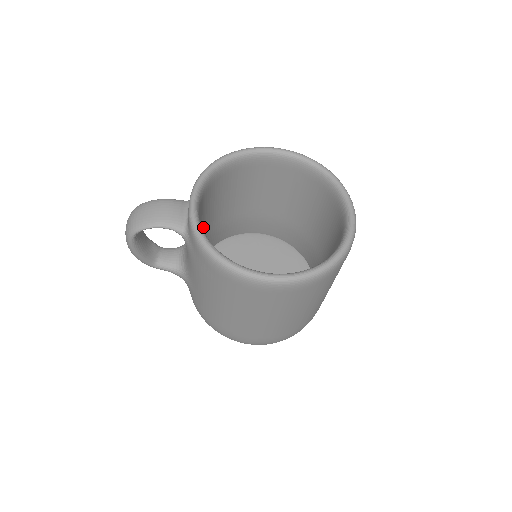
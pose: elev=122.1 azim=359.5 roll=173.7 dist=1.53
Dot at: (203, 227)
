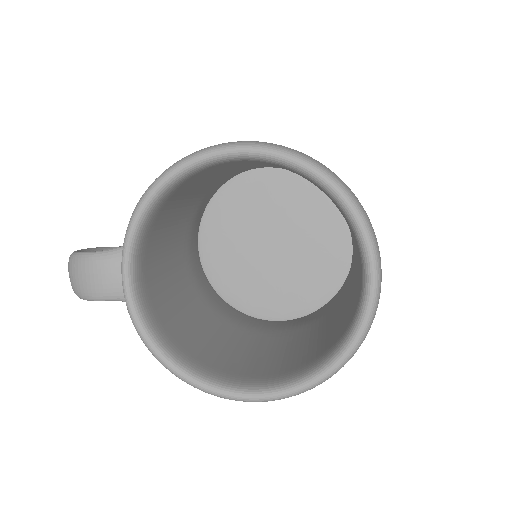
Dot at: (173, 238)
